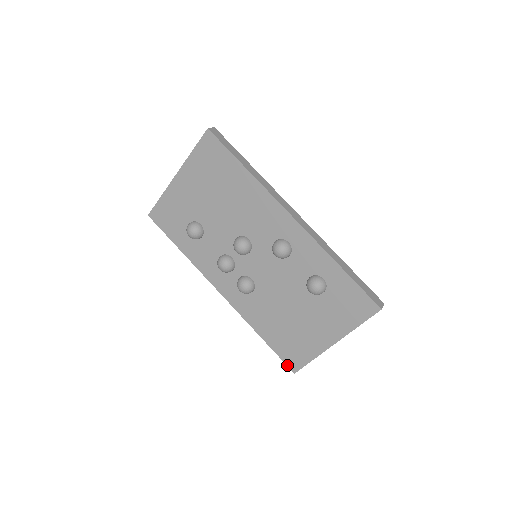
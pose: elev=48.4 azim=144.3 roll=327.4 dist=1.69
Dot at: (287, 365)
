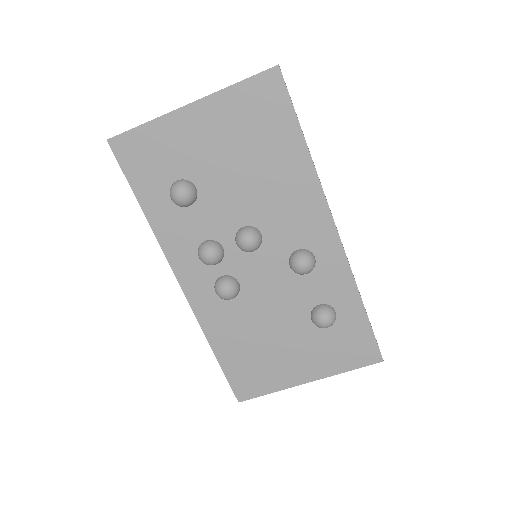
Dot at: (234, 391)
